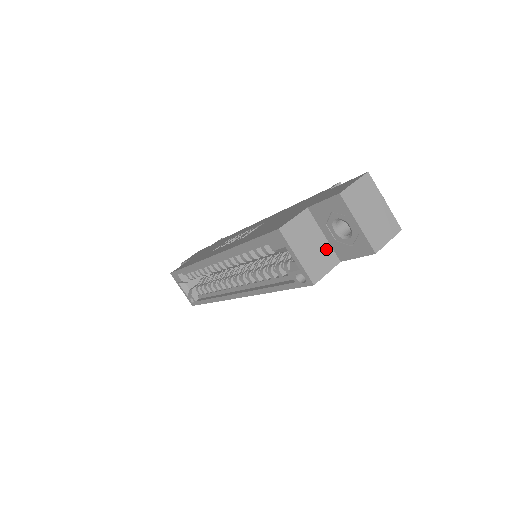
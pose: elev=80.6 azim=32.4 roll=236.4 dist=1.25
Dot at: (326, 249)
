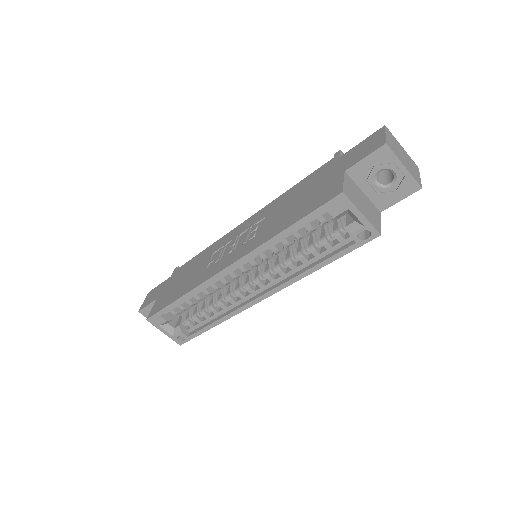
Dot at: (370, 204)
